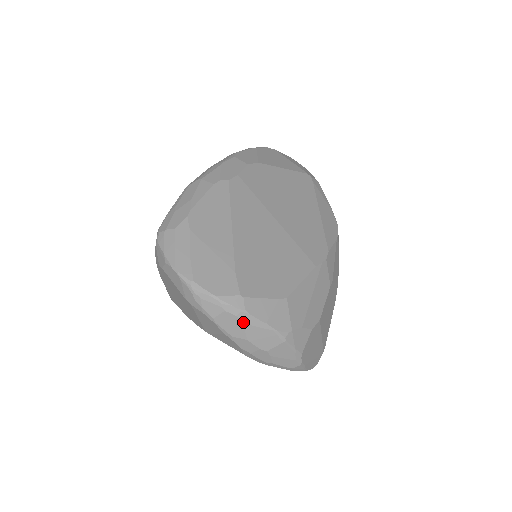
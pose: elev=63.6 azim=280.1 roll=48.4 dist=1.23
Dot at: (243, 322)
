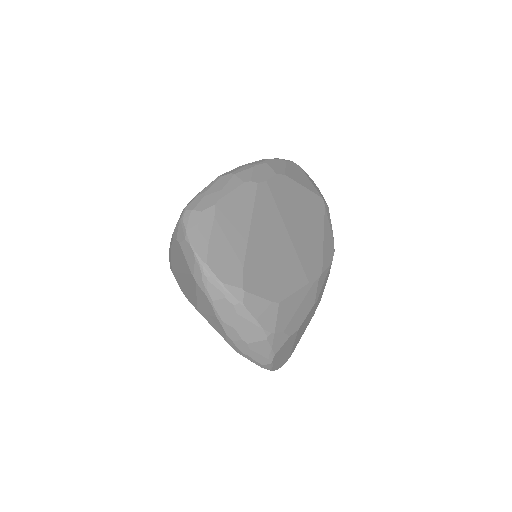
Dot at: (237, 312)
